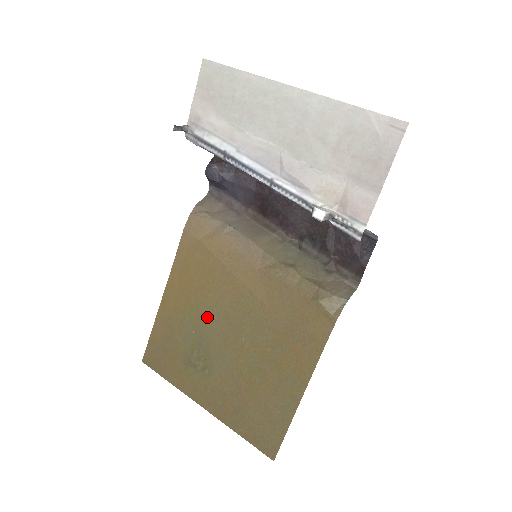
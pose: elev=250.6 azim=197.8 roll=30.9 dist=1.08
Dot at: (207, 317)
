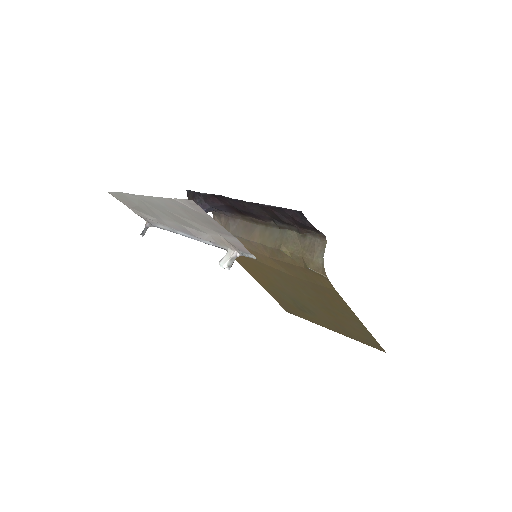
Dot at: (281, 287)
